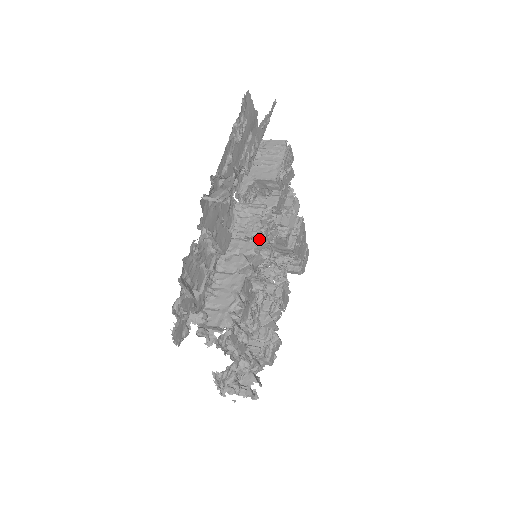
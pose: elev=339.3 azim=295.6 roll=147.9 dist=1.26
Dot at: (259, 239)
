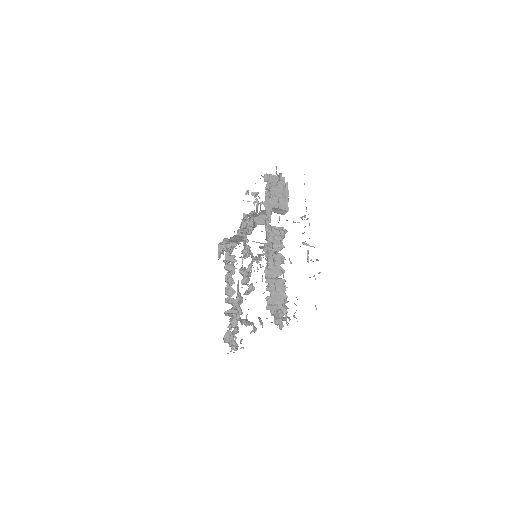
Dot at: occluded
